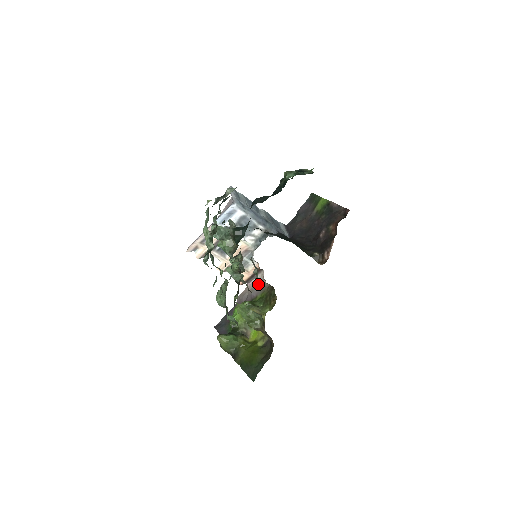
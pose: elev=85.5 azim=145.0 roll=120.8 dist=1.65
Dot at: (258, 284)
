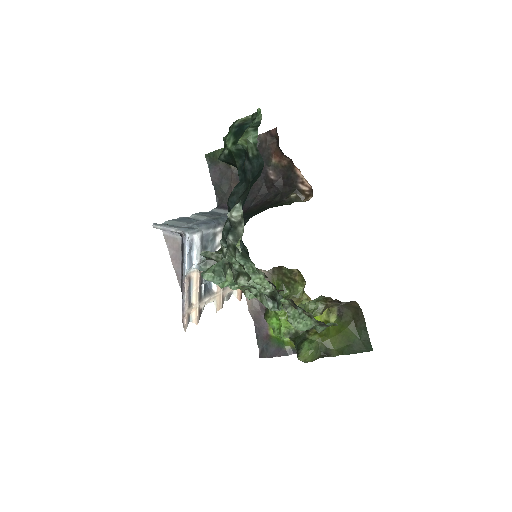
Dot at: occluded
